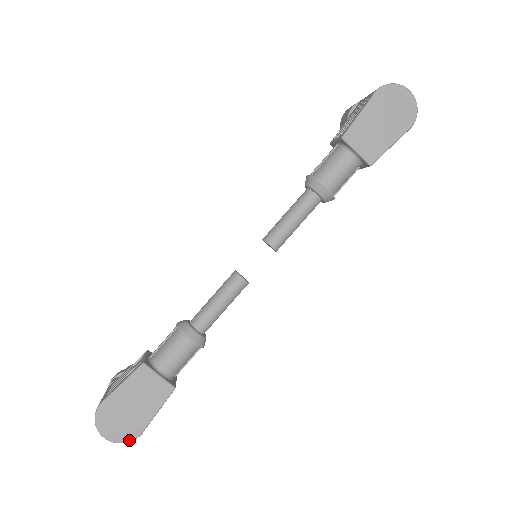
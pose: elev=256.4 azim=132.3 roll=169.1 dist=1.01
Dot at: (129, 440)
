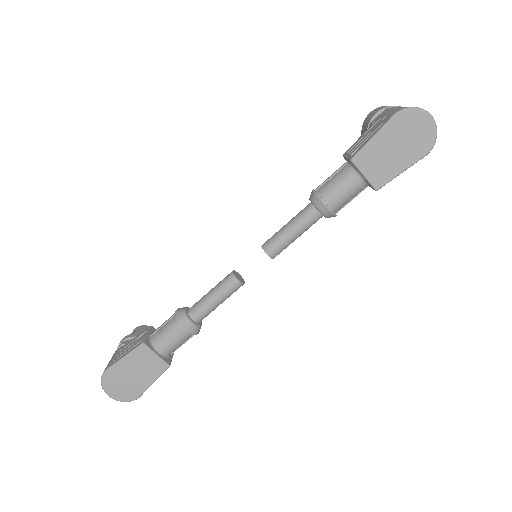
Dot at: (129, 400)
